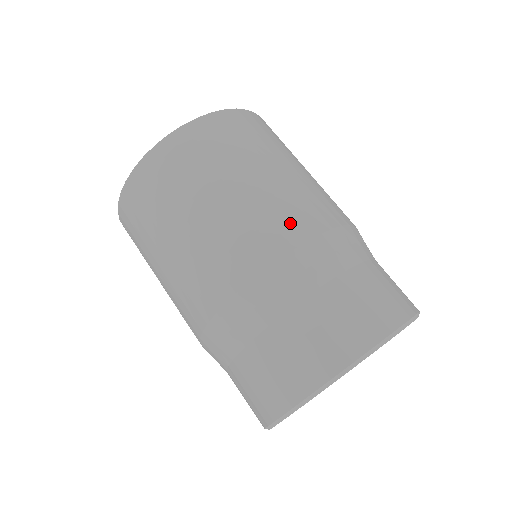
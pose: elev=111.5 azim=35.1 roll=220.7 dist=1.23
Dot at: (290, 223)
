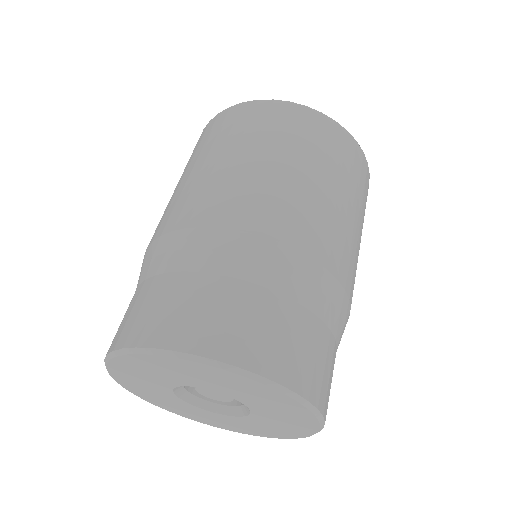
Dot at: (281, 218)
